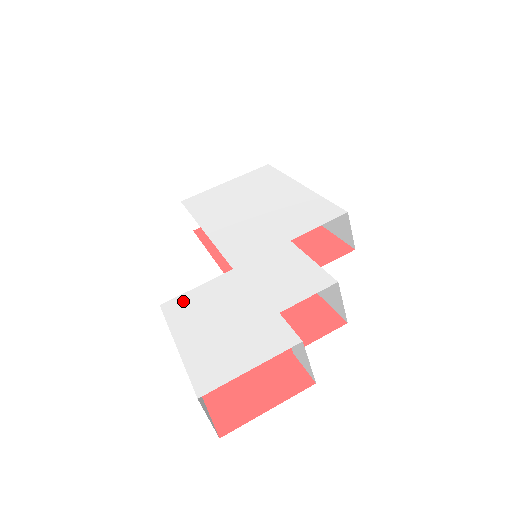
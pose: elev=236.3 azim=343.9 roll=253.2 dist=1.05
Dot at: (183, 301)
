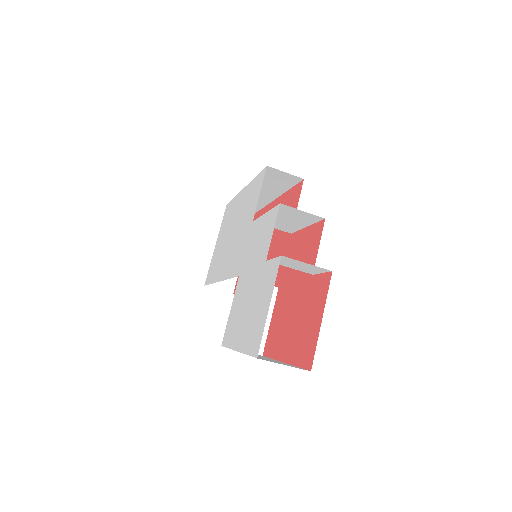
Dot at: (228, 327)
